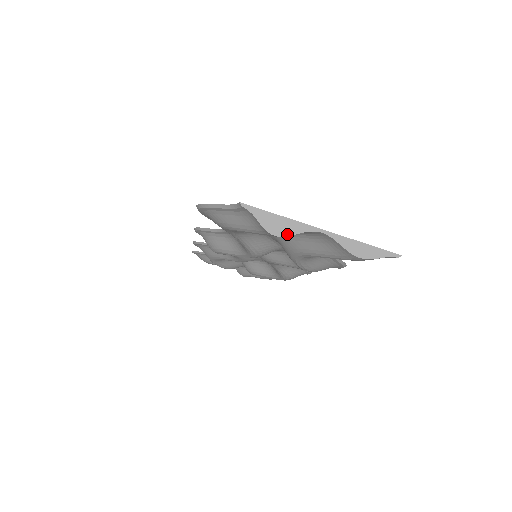
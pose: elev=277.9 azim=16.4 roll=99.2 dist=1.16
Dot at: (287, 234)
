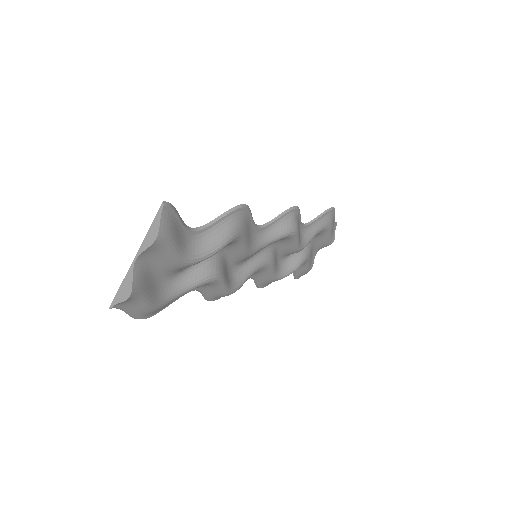
Dot at: (131, 286)
